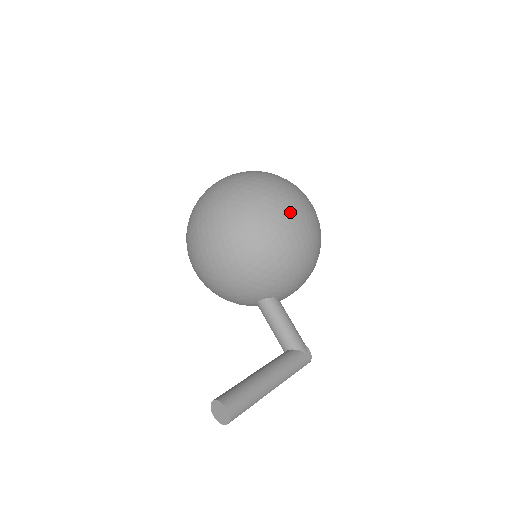
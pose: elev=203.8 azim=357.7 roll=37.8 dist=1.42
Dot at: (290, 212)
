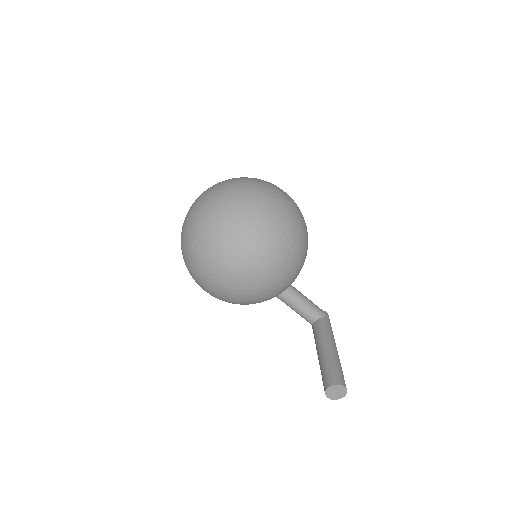
Dot at: (296, 211)
